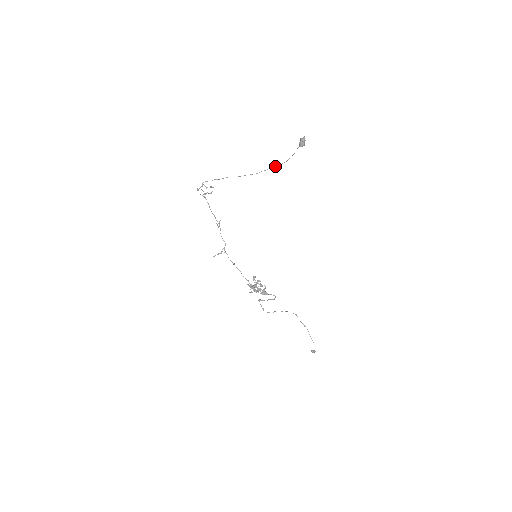
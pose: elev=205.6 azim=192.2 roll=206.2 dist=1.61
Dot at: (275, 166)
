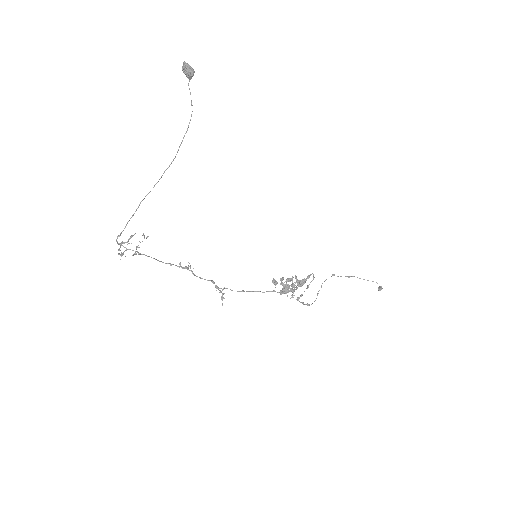
Dot at: occluded
